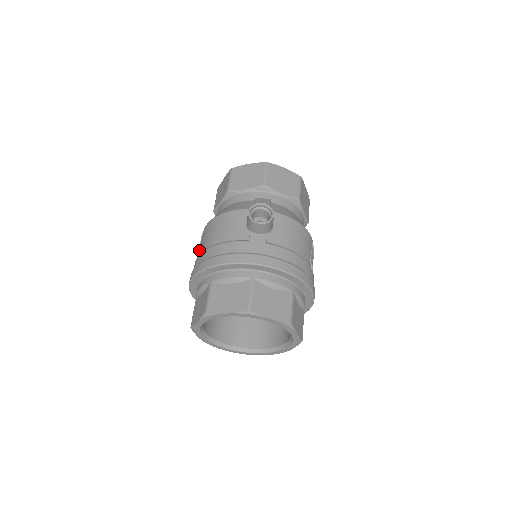
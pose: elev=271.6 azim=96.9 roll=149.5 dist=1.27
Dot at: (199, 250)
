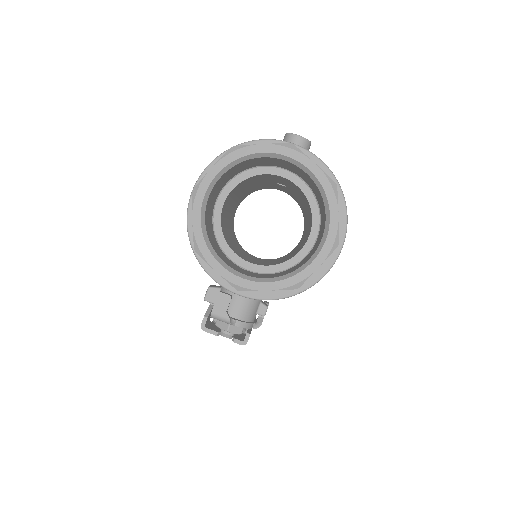
Dot at: occluded
